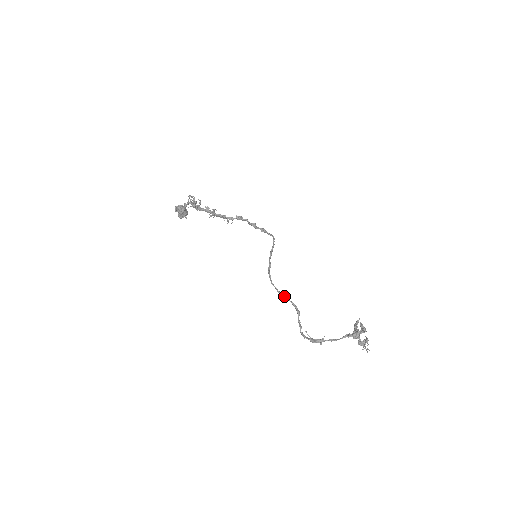
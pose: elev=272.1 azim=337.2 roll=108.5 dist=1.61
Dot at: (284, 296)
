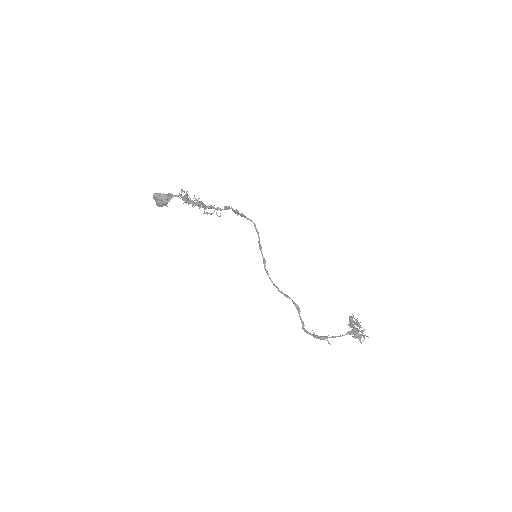
Dot at: (286, 296)
